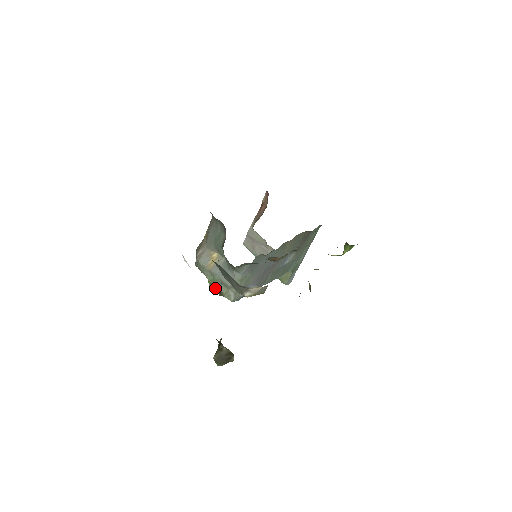
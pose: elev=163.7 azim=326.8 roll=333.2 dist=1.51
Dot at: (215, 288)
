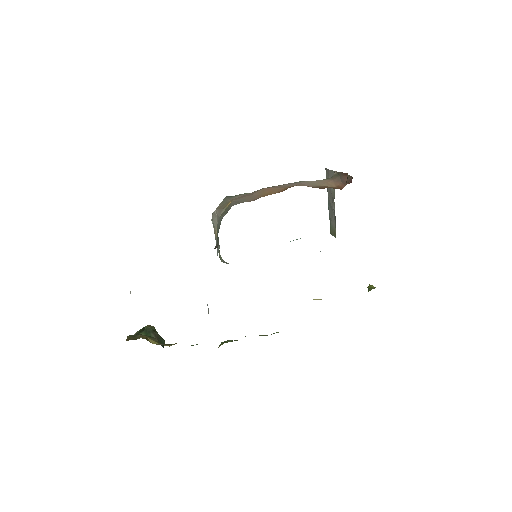
Dot at: occluded
